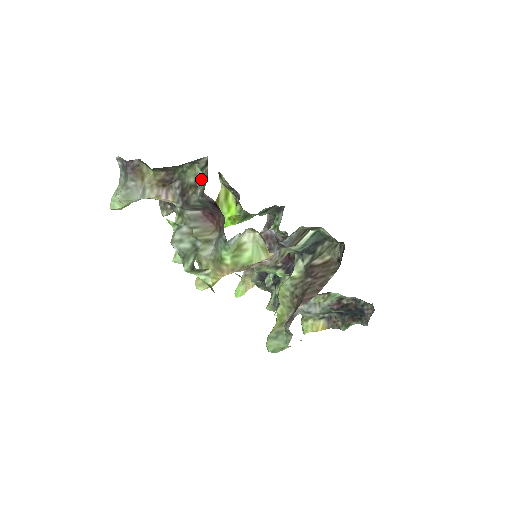
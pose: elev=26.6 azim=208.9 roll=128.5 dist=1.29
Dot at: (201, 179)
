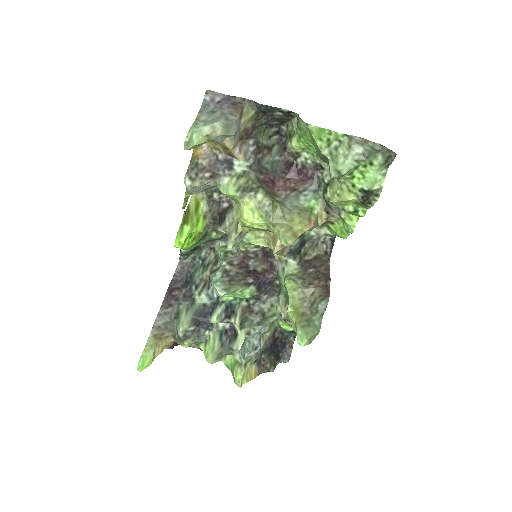
Dot at: (270, 145)
